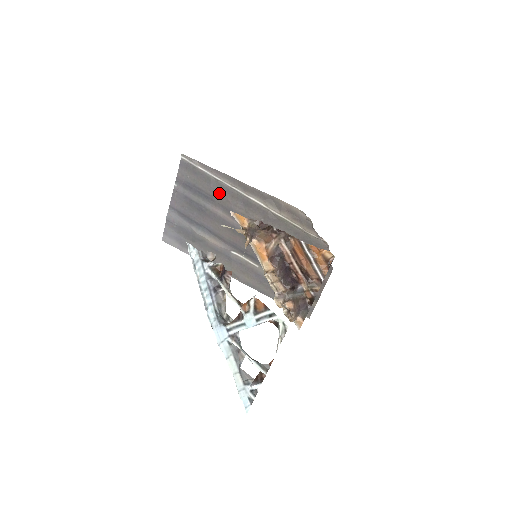
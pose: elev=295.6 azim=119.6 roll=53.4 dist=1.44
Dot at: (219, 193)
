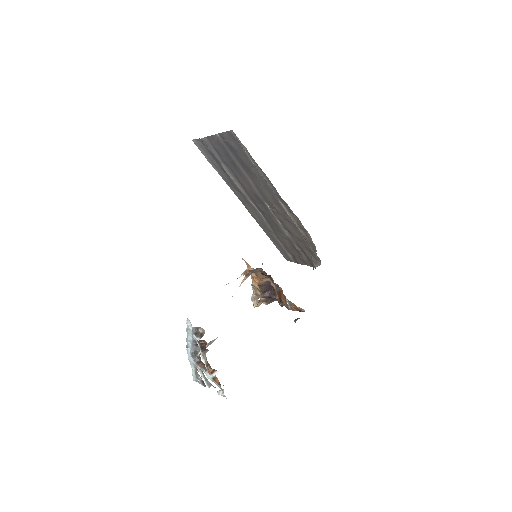
Dot at: (255, 175)
